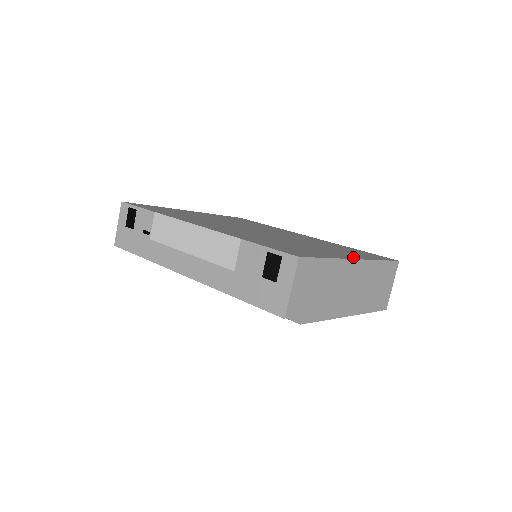
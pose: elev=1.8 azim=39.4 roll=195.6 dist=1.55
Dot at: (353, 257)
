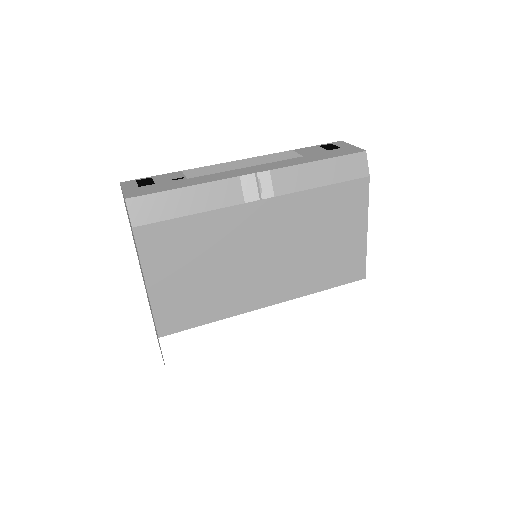
Dot at: occluded
